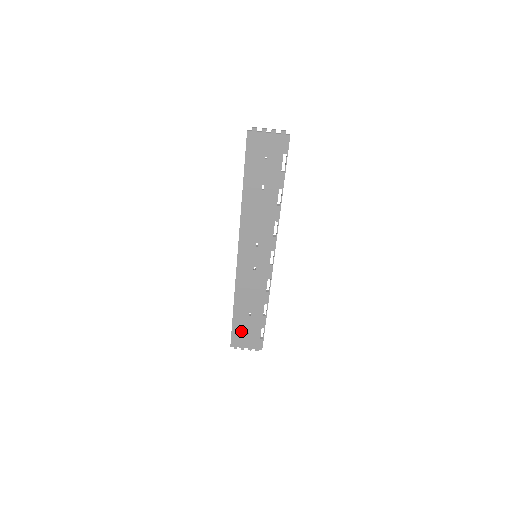
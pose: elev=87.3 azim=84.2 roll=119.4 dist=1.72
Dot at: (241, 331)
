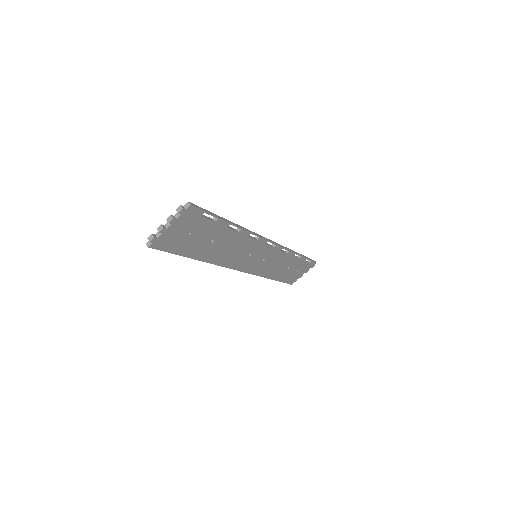
Dot at: (291, 276)
